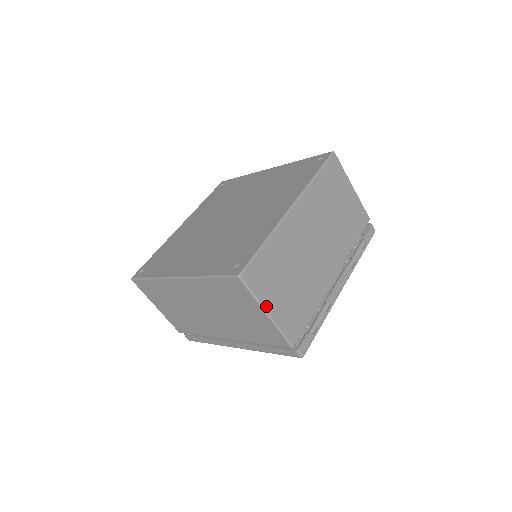
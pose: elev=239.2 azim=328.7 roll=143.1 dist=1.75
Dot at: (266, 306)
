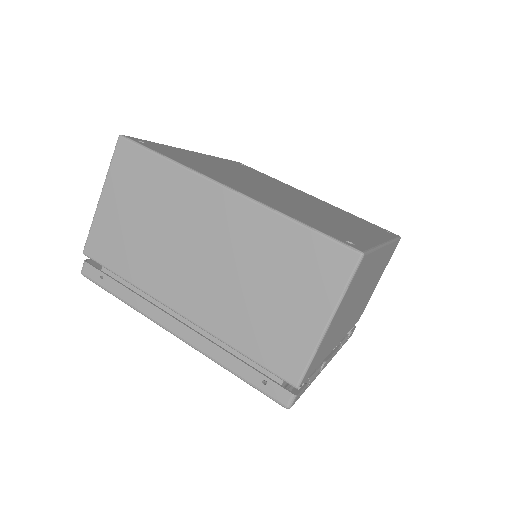
Dot at: (336, 314)
